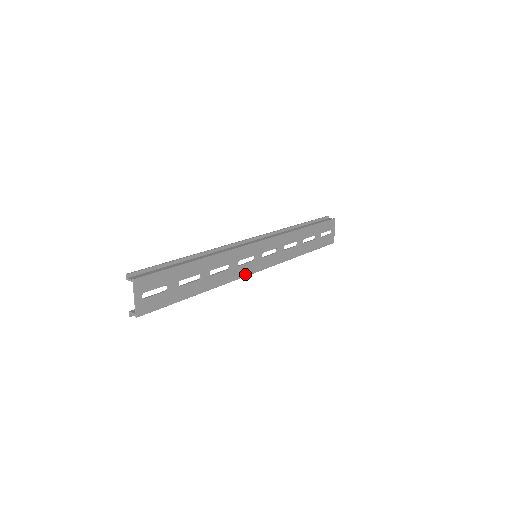
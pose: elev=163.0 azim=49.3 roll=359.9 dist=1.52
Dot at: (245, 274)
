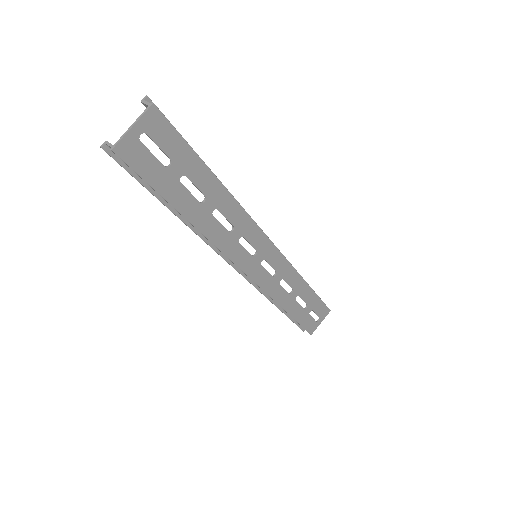
Dot at: (235, 259)
